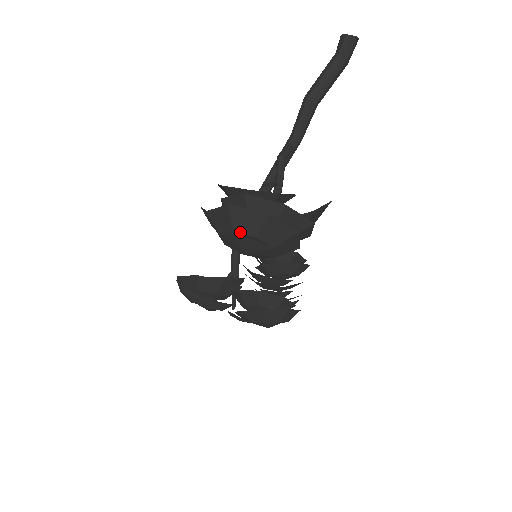
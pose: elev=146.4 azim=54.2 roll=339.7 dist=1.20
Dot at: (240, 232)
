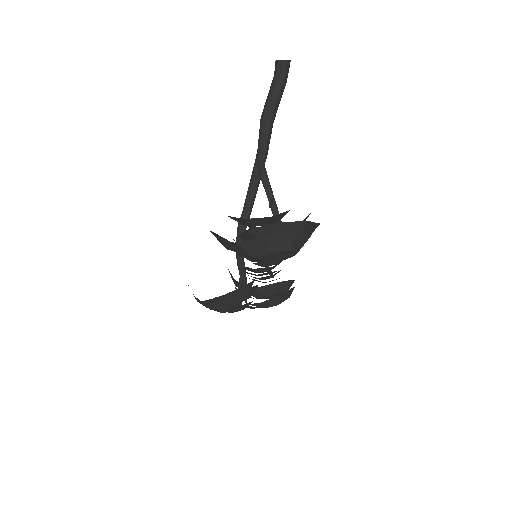
Dot at: (276, 252)
